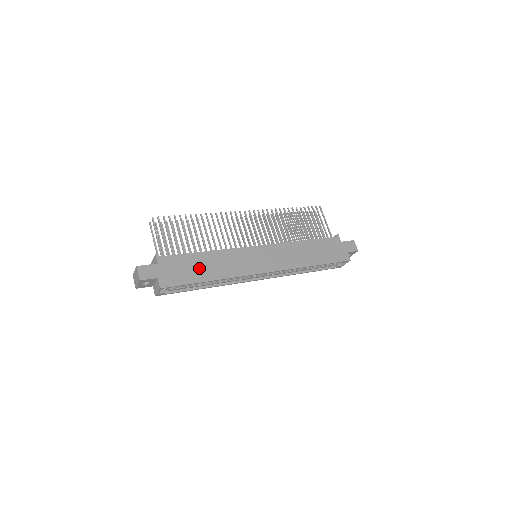
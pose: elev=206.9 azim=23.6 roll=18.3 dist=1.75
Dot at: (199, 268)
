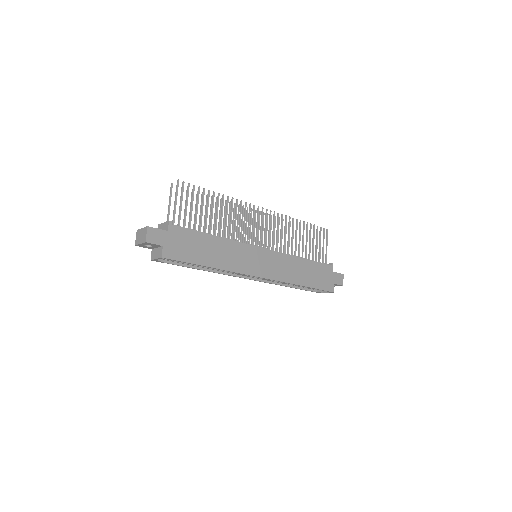
Dot at: (204, 250)
